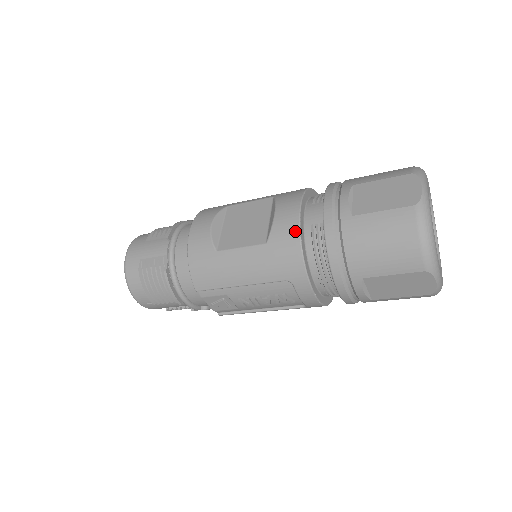
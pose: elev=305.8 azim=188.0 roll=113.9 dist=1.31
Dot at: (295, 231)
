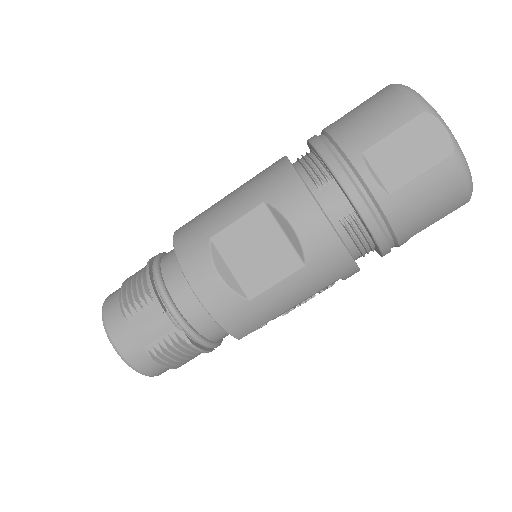
Dot at: (333, 238)
